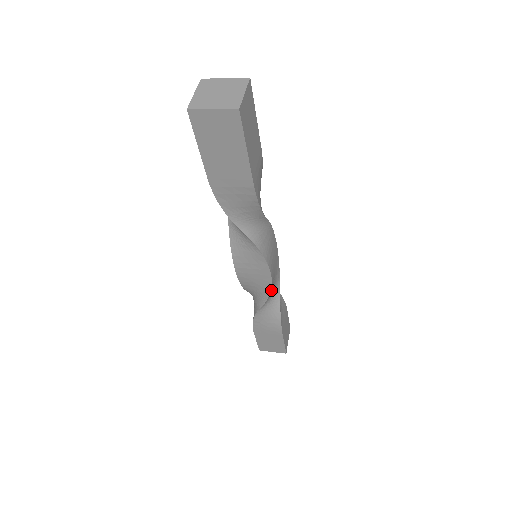
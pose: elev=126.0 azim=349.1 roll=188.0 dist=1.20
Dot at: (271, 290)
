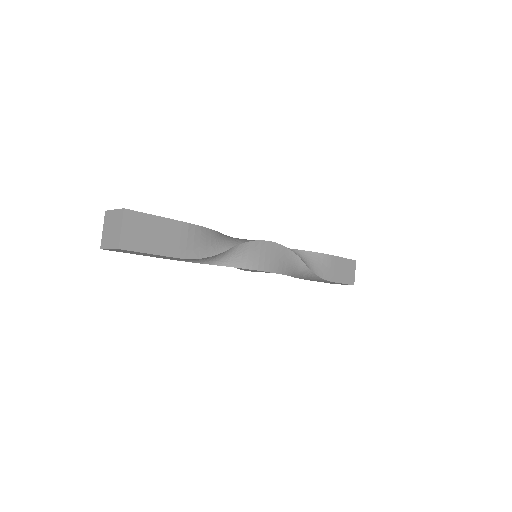
Dot at: (286, 271)
